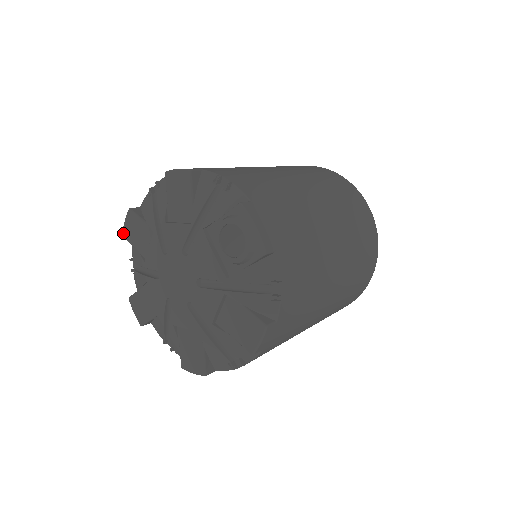
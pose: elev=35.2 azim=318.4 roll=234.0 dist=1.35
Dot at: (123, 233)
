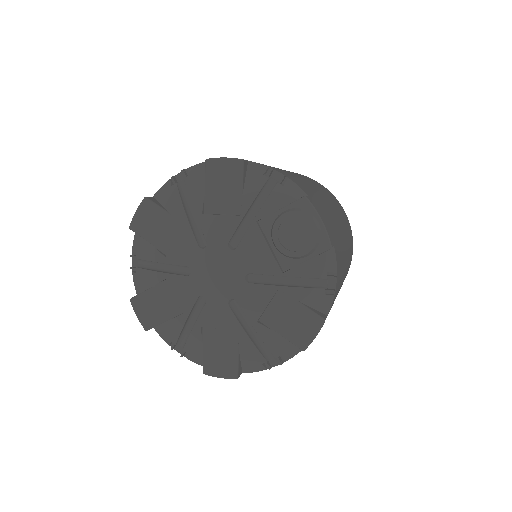
Dot at: (132, 225)
